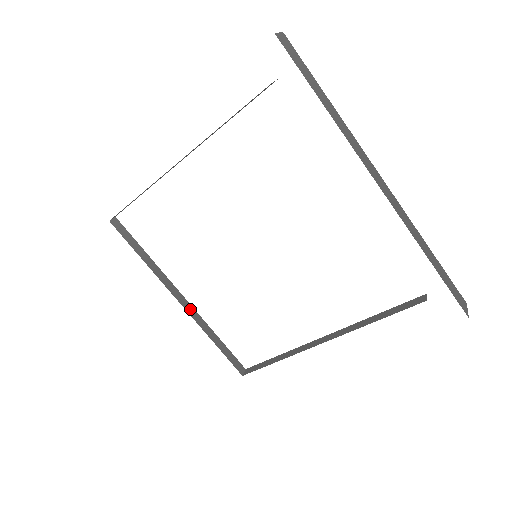
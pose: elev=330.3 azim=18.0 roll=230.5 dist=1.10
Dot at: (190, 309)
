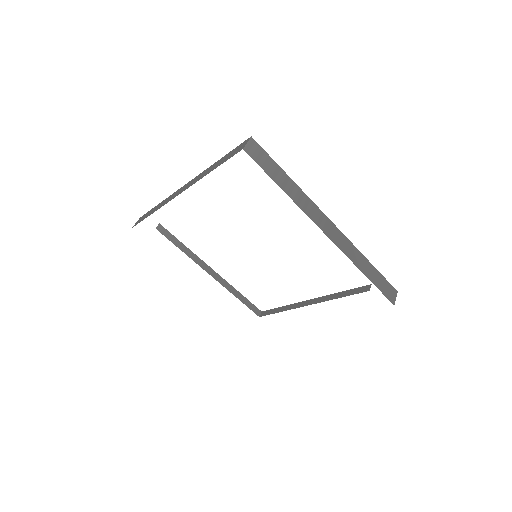
Dot at: (219, 278)
